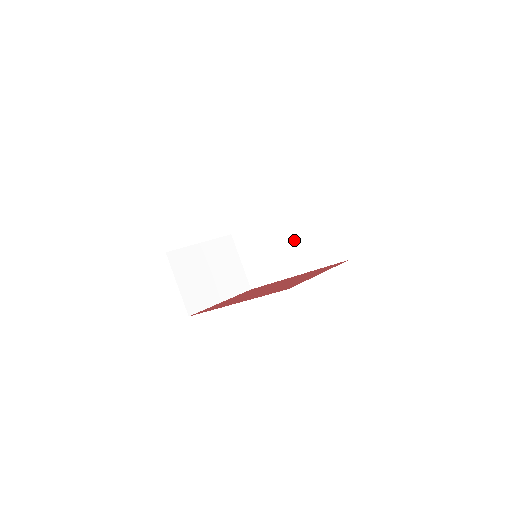
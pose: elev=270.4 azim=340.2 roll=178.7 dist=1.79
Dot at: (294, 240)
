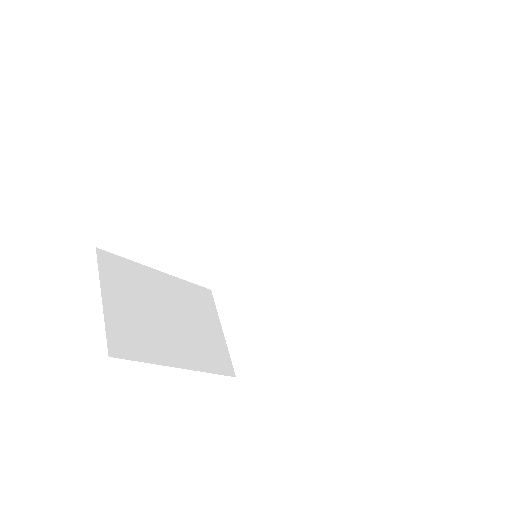
Dot at: (318, 267)
